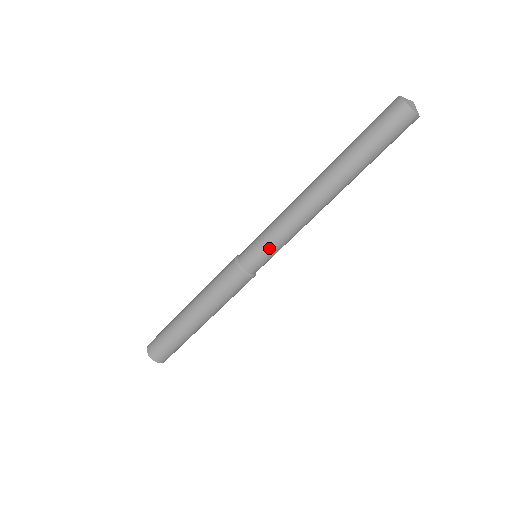
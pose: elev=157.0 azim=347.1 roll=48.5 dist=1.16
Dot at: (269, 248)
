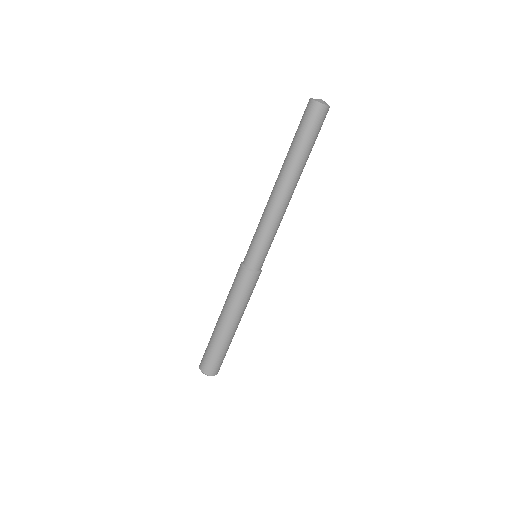
Dot at: (260, 243)
